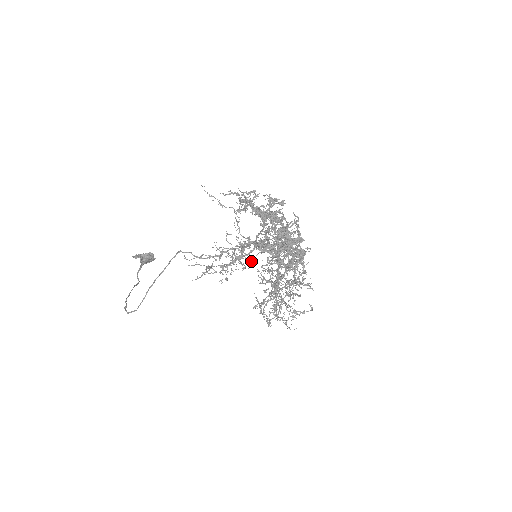
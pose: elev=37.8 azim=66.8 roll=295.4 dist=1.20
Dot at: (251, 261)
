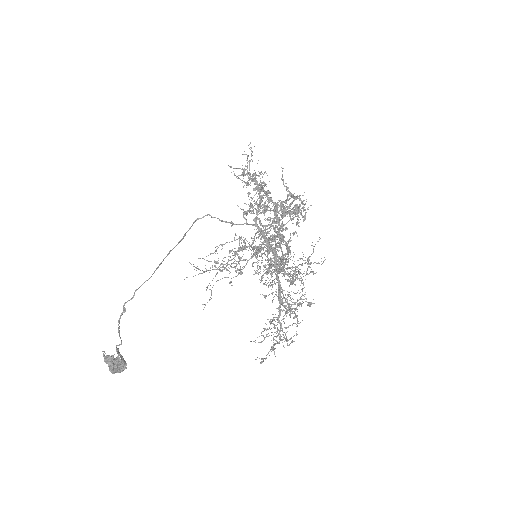
Dot at: (255, 245)
